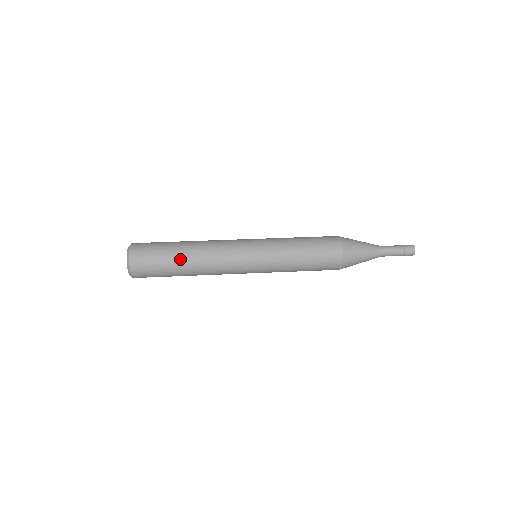
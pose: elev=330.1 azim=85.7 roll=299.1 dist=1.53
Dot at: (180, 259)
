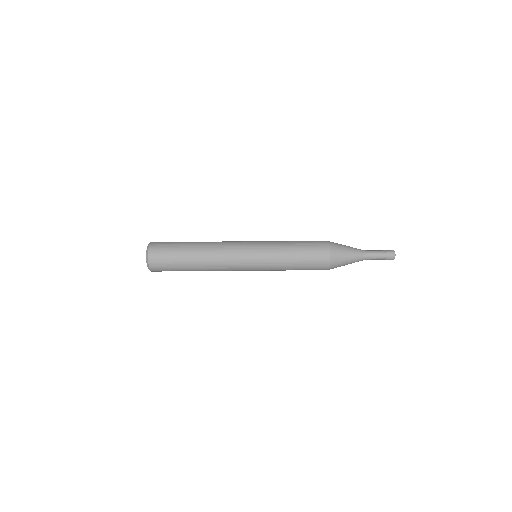
Dot at: (191, 262)
